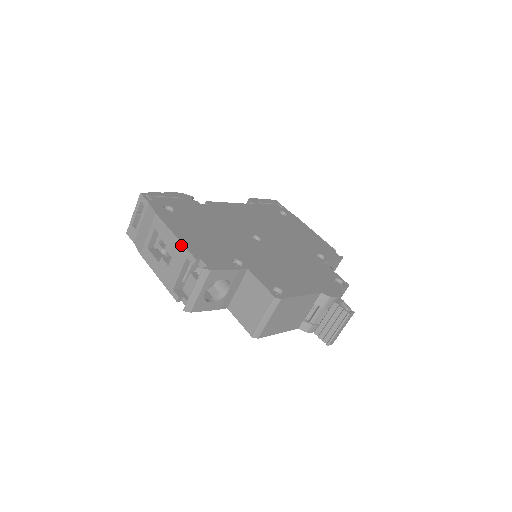
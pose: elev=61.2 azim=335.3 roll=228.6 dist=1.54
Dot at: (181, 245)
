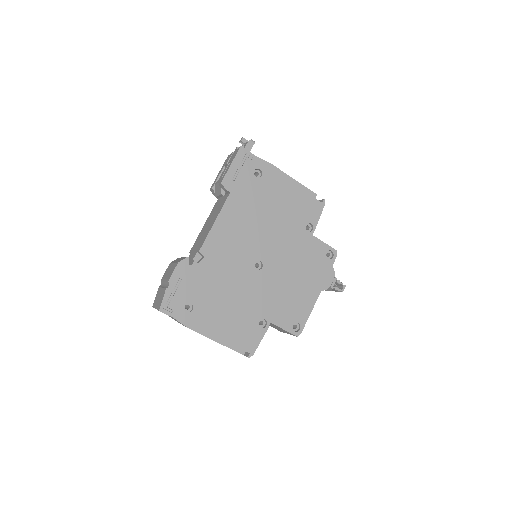
Dot at: (223, 345)
